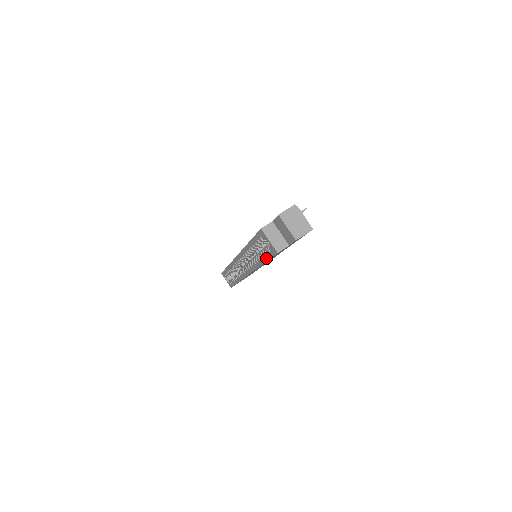
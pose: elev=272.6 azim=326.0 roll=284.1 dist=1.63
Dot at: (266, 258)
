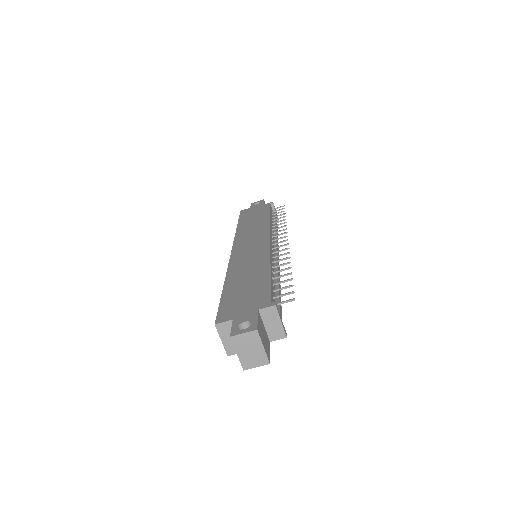
Dot at: occluded
